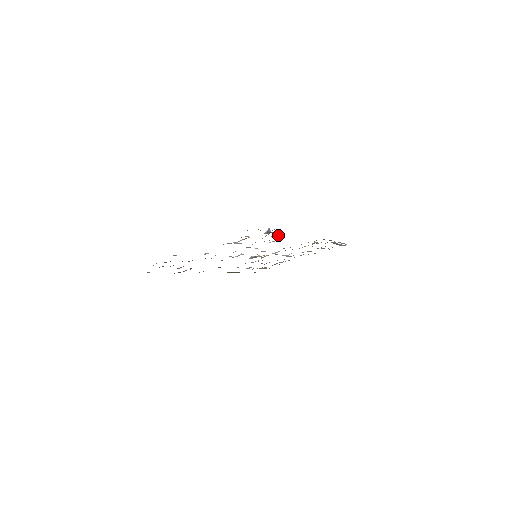
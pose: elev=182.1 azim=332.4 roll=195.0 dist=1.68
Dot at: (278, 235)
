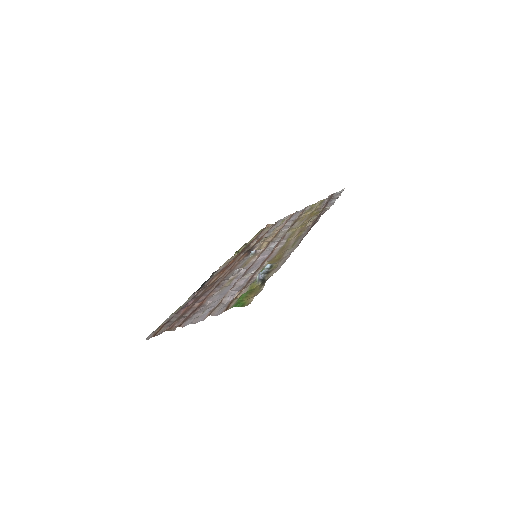
Dot at: (270, 267)
